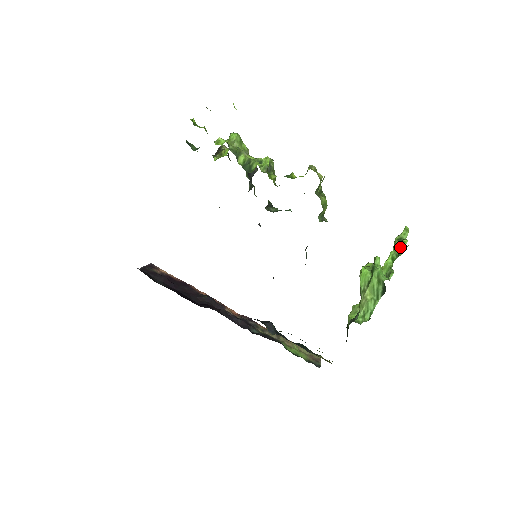
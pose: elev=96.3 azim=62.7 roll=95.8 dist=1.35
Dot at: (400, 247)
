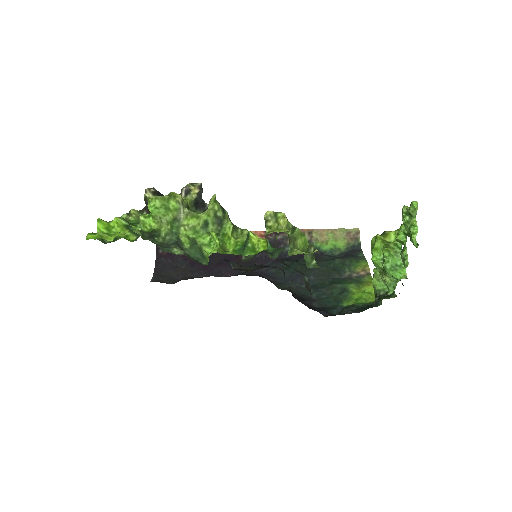
Dot at: (410, 237)
